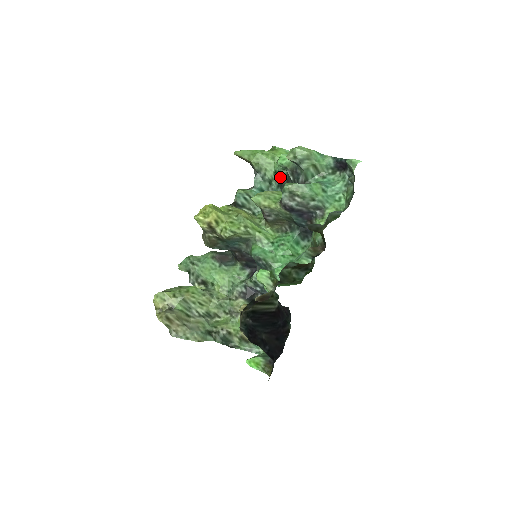
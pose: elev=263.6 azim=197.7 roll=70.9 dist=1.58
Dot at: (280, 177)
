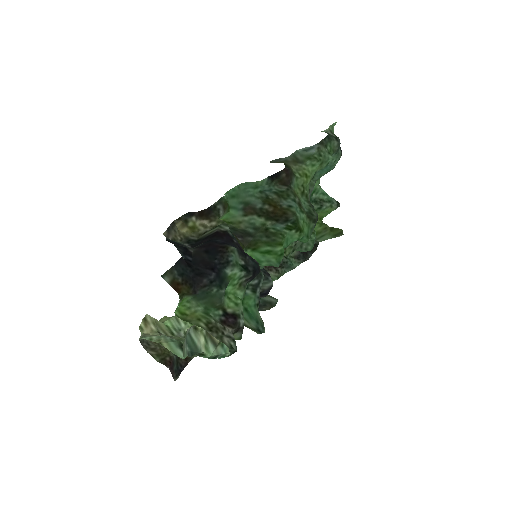
Dot at: occluded
